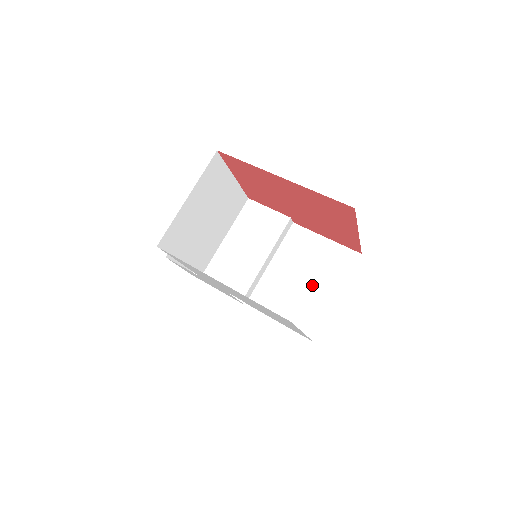
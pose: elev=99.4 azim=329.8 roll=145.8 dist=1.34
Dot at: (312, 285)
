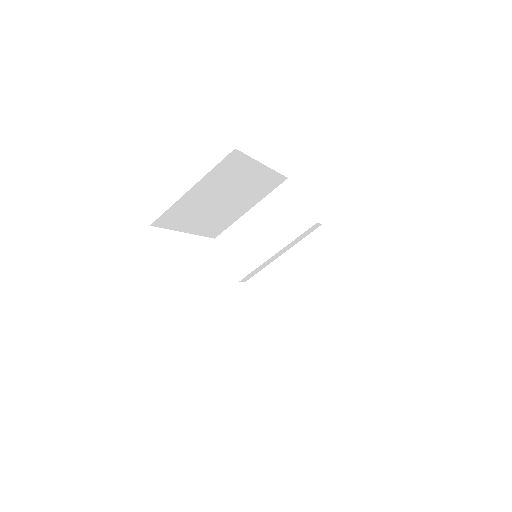
Dot at: (308, 299)
